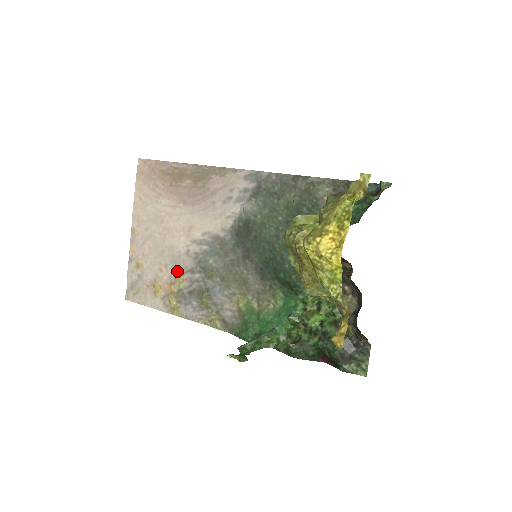
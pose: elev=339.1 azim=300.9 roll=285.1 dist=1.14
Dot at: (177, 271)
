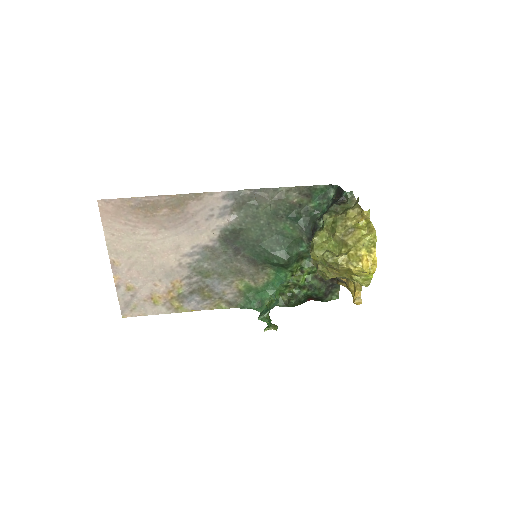
Dot at: (173, 281)
